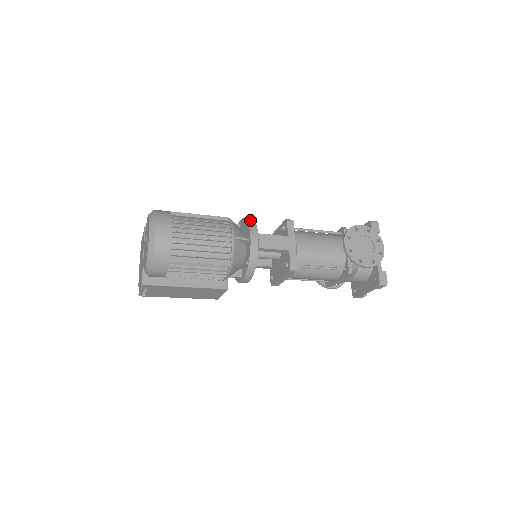
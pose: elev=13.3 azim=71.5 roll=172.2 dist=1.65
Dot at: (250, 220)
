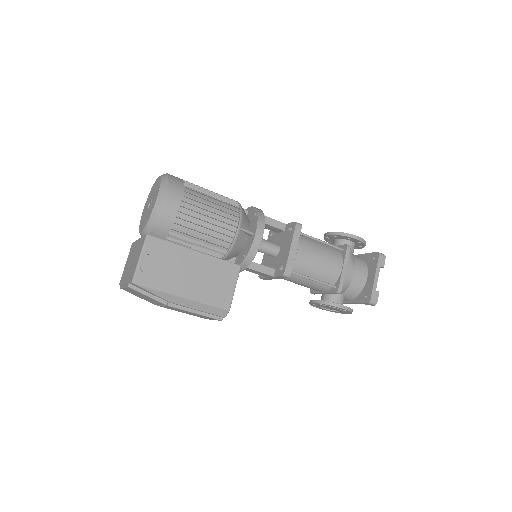
Dot at: occluded
